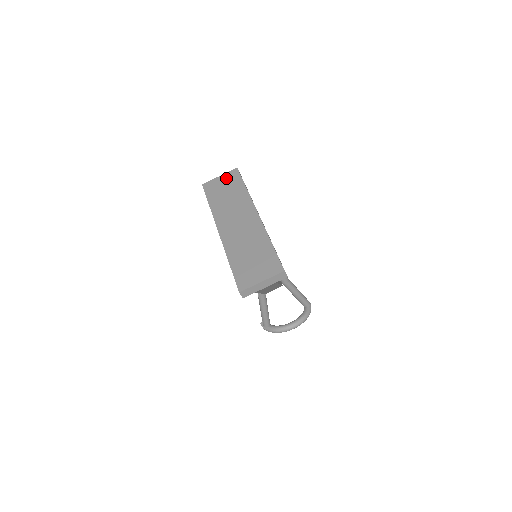
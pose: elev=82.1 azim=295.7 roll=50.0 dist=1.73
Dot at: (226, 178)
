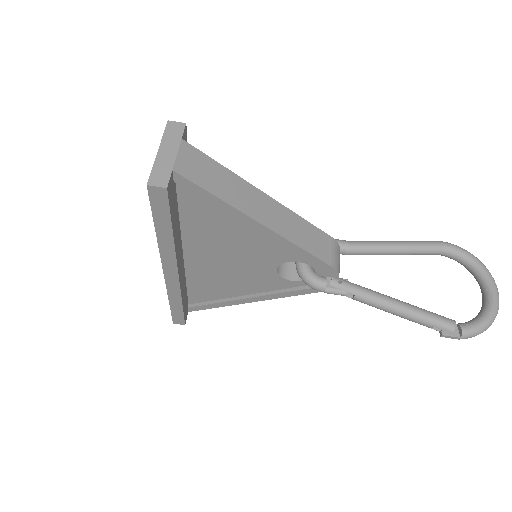
Dot at: occluded
